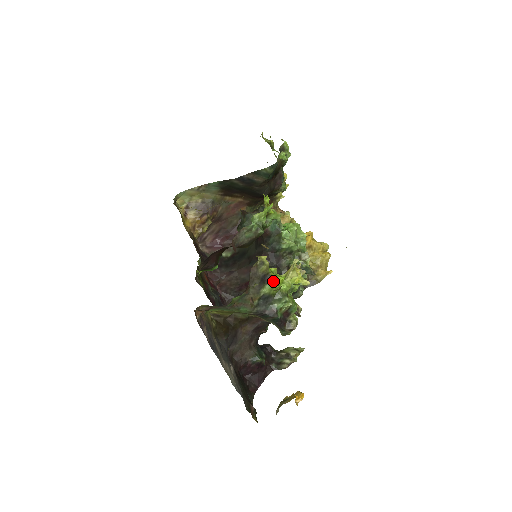
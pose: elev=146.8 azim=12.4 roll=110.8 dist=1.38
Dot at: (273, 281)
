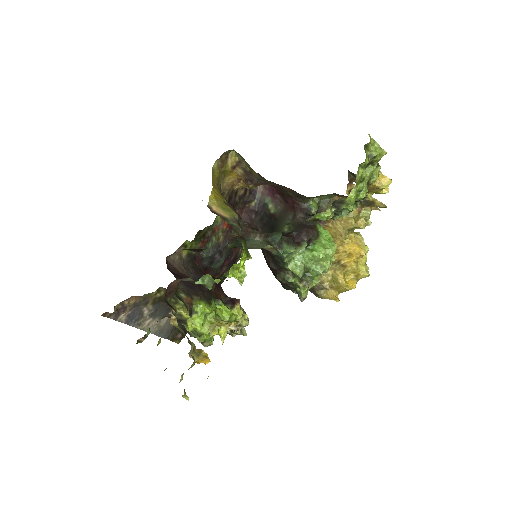
Dot at: (186, 327)
